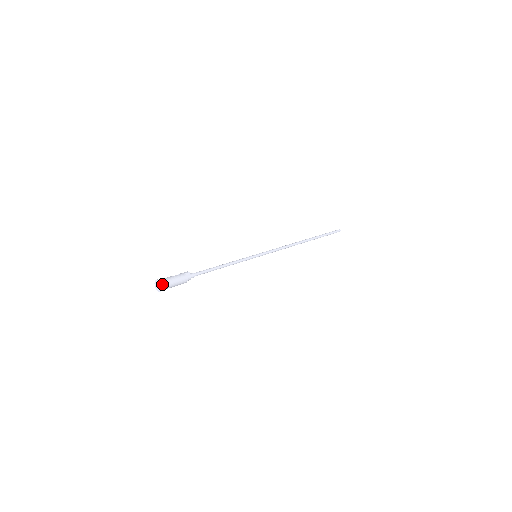
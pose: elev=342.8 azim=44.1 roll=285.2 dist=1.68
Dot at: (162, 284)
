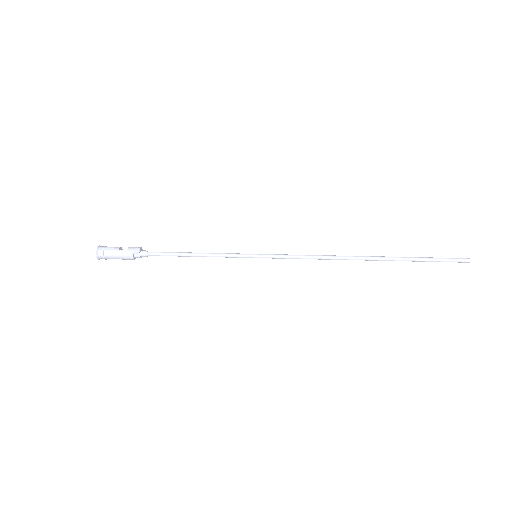
Dot at: (98, 256)
